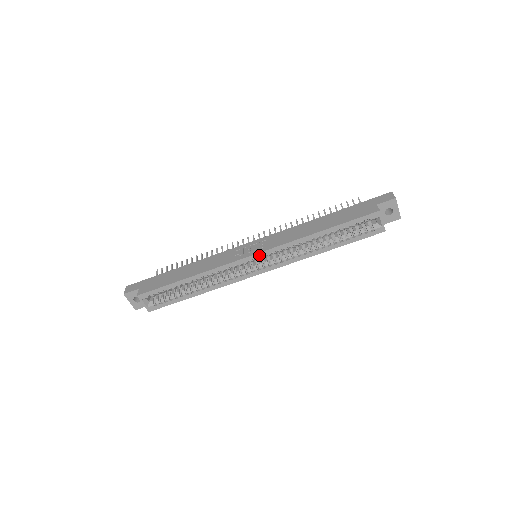
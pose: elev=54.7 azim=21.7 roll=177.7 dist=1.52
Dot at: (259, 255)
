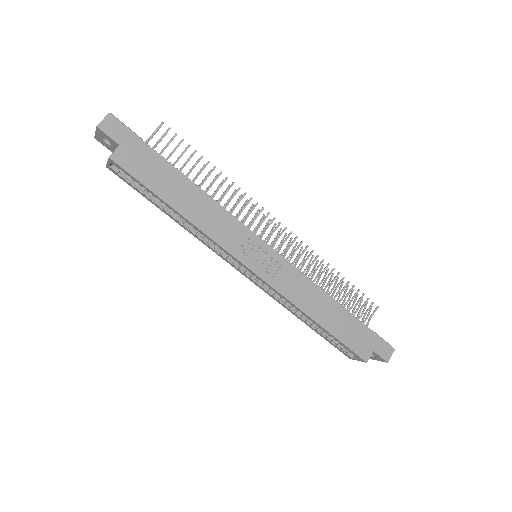
Dot at: (257, 276)
